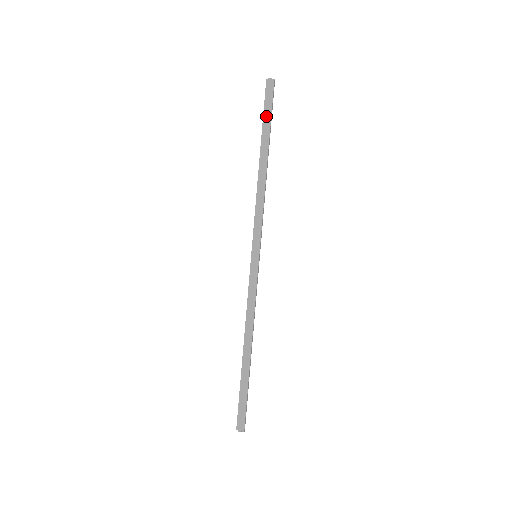
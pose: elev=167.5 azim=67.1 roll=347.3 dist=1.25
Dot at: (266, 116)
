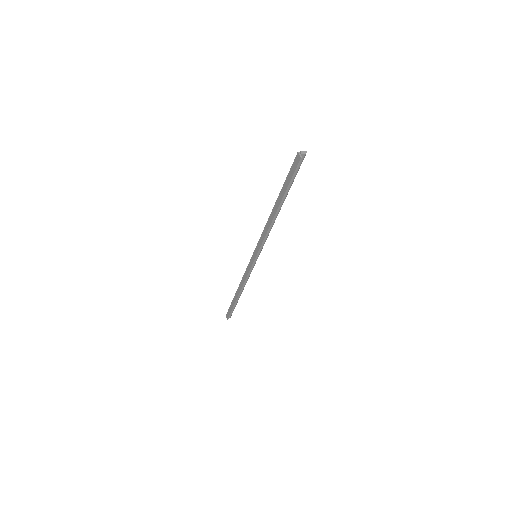
Dot at: (287, 180)
